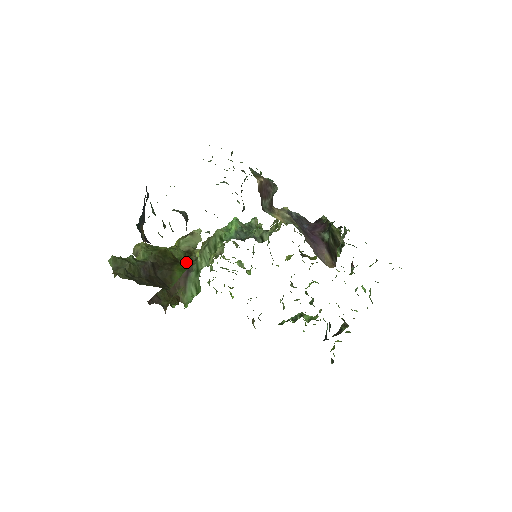
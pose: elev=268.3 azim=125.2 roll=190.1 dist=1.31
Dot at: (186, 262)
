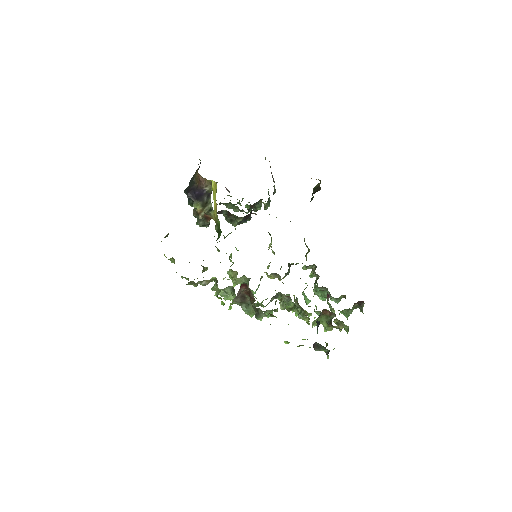
Dot at: occluded
